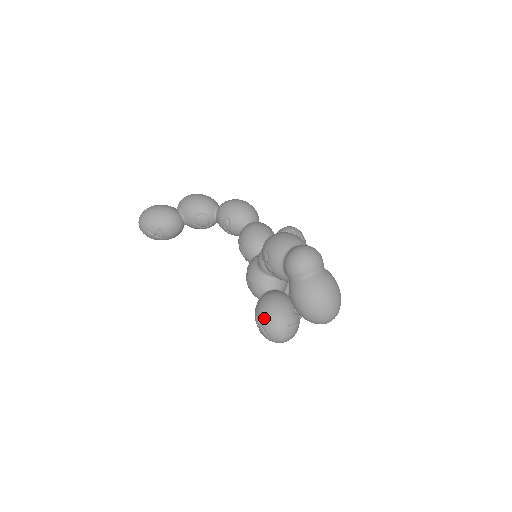
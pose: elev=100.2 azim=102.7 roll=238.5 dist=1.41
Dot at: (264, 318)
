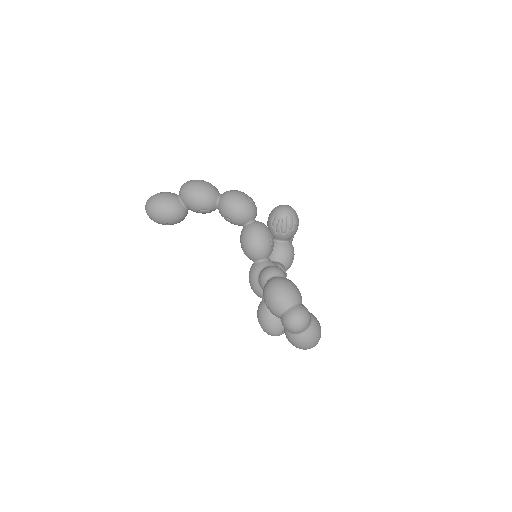
Dot at: (265, 327)
